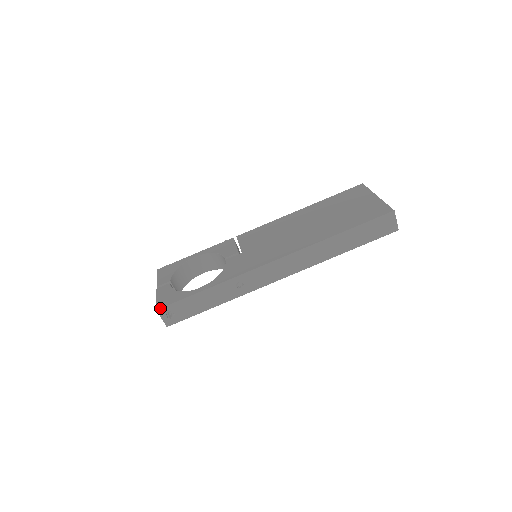
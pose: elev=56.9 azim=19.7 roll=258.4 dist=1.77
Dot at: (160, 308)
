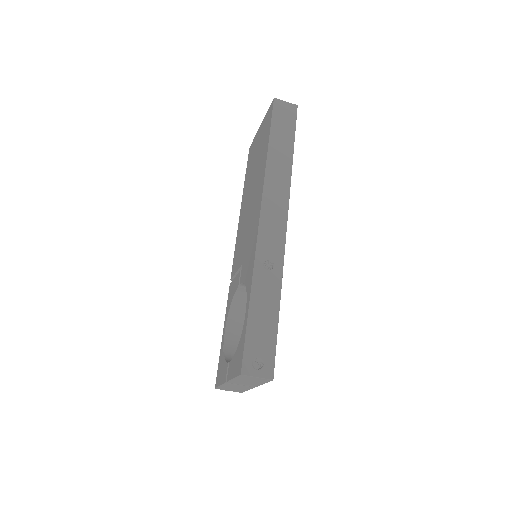
Dot at: (241, 369)
